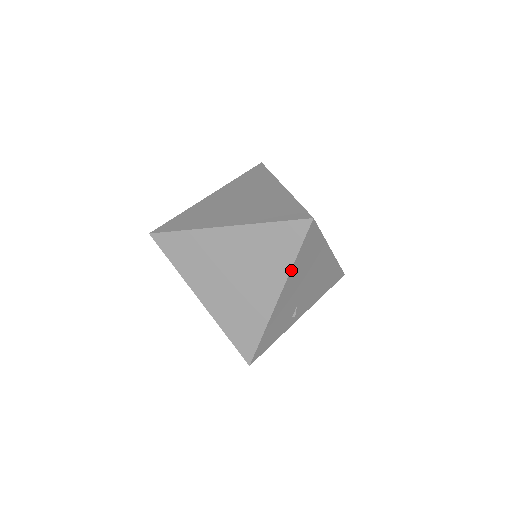
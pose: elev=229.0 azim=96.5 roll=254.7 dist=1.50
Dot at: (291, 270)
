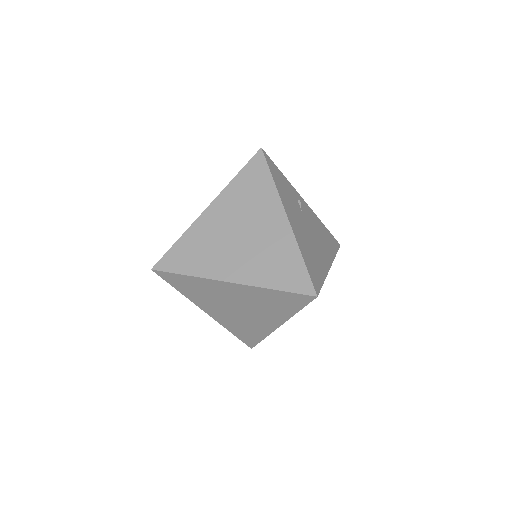
Dot at: (292, 316)
